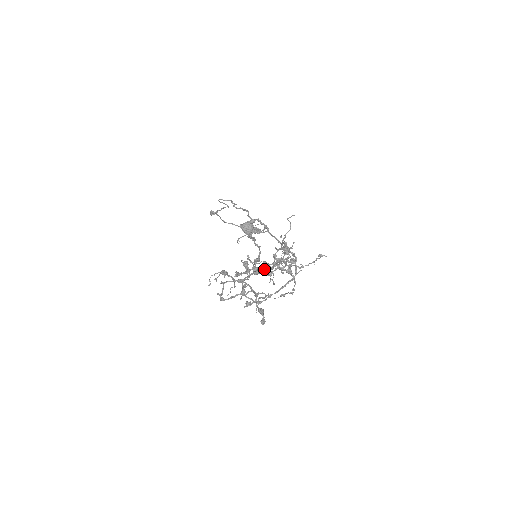
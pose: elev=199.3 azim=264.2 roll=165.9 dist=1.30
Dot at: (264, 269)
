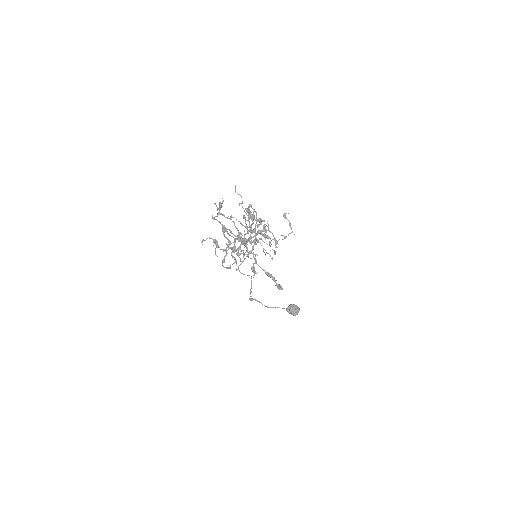
Dot at: (249, 239)
